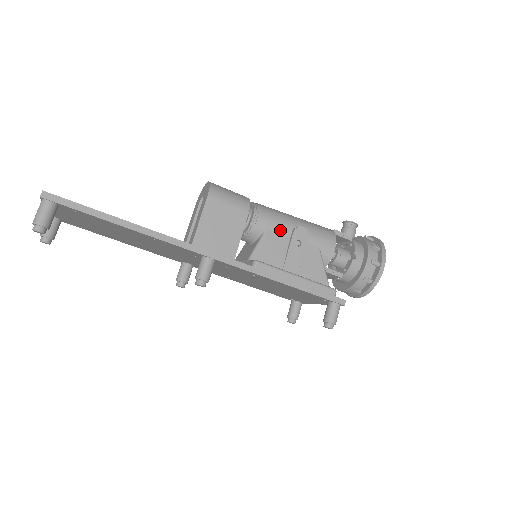
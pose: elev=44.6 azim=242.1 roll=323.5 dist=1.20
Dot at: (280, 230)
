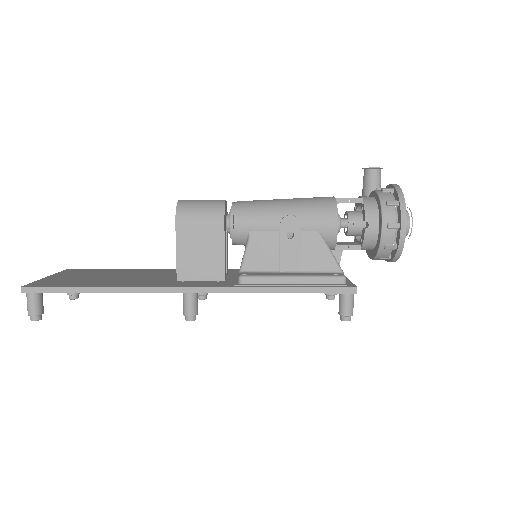
Dot at: (266, 227)
